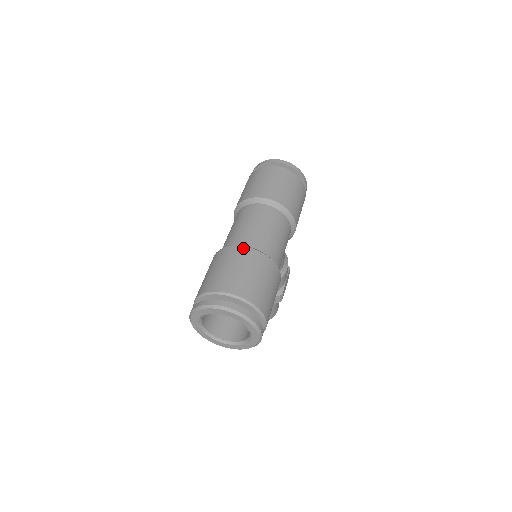
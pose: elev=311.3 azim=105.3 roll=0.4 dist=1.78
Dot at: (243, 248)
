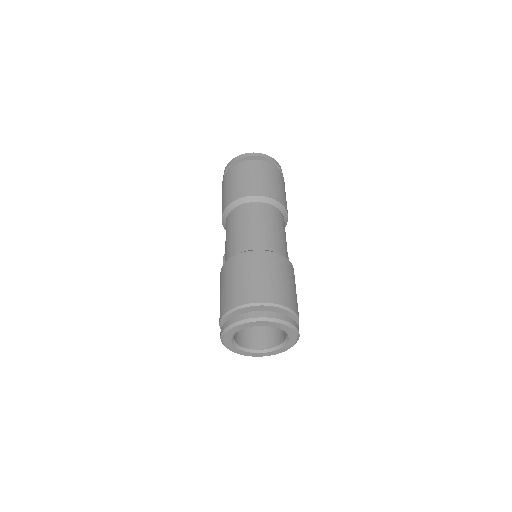
Dot at: (255, 252)
